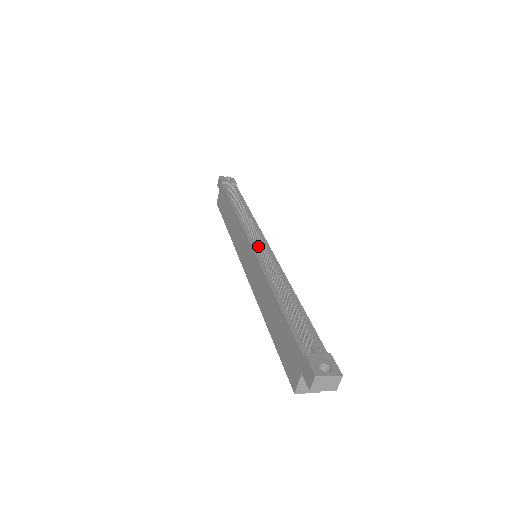
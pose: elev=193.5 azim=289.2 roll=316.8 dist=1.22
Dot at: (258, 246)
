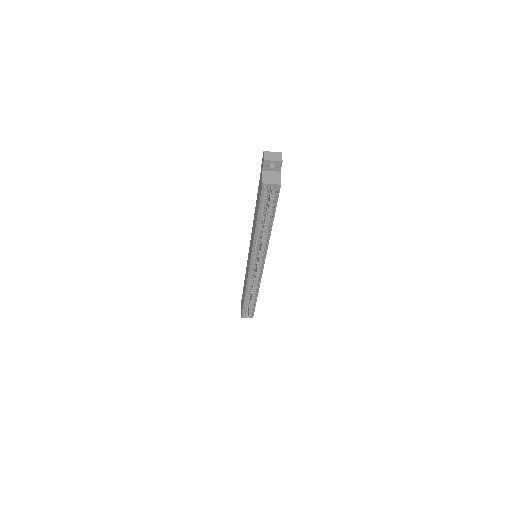
Dot at: occluded
